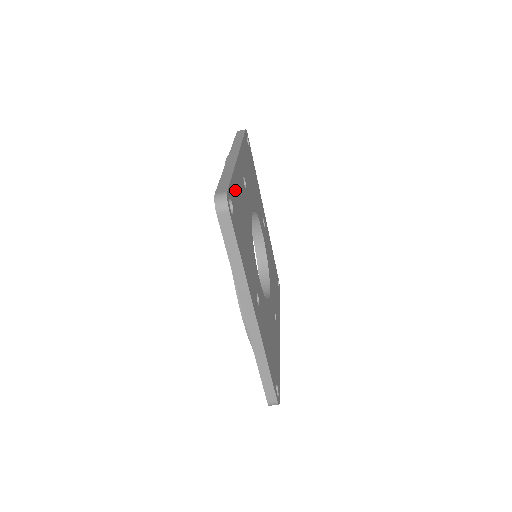
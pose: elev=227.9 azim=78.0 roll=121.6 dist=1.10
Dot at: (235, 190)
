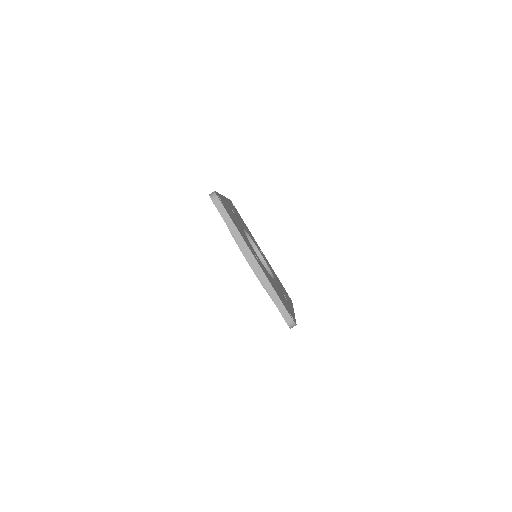
Dot at: (223, 200)
